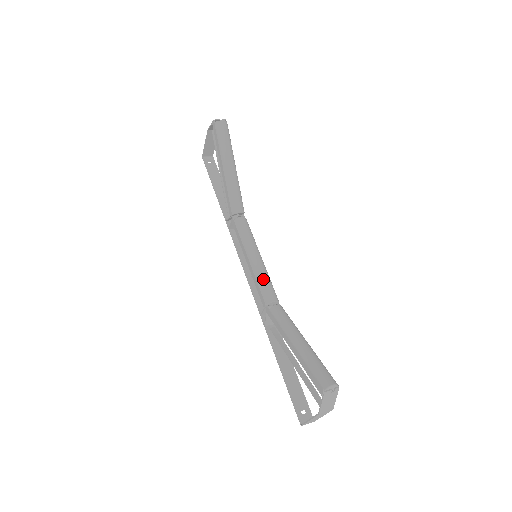
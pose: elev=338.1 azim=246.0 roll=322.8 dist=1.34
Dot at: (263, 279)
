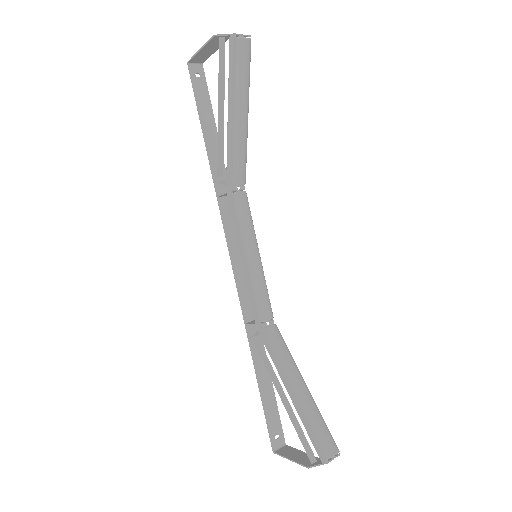
Dot at: (261, 289)
